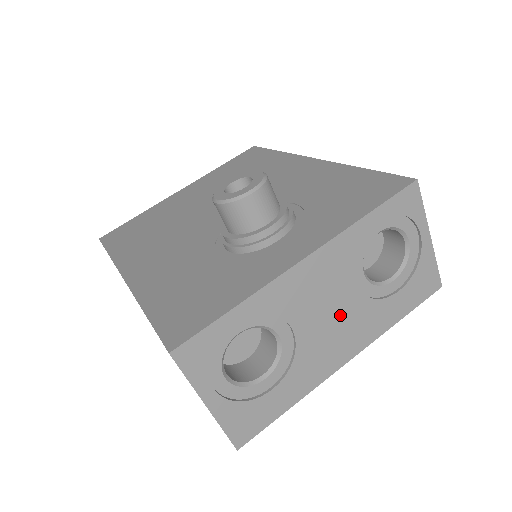
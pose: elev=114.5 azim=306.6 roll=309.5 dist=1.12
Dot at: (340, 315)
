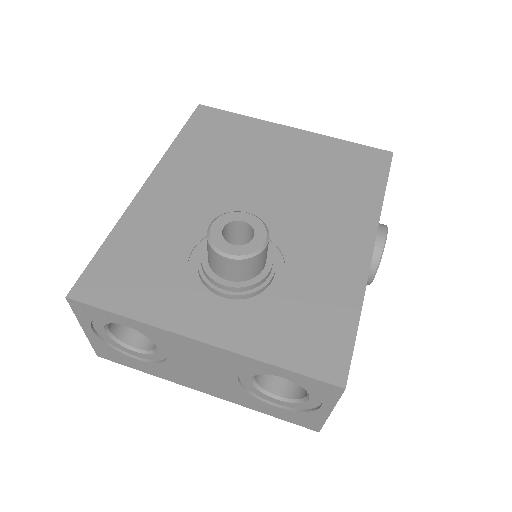
Dot at: (213, 377)
